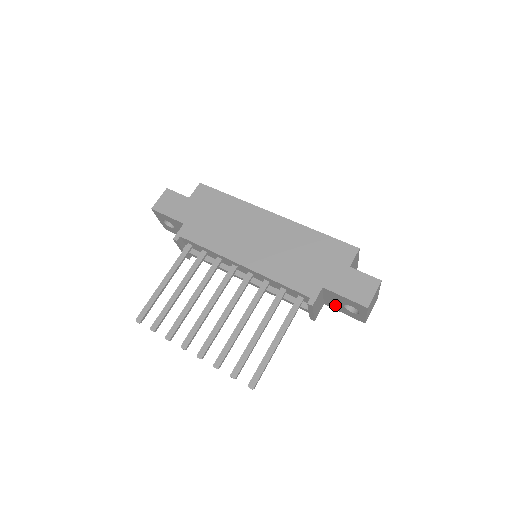
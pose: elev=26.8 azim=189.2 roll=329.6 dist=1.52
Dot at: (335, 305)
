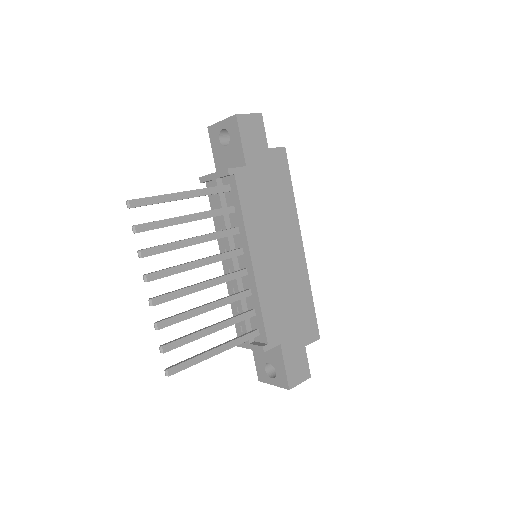
Dot at: (260, 352)
